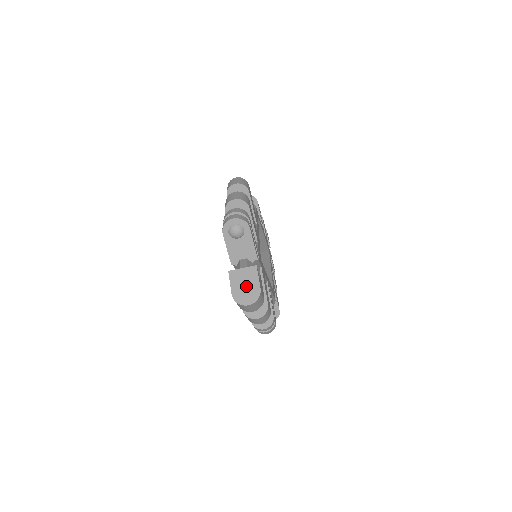
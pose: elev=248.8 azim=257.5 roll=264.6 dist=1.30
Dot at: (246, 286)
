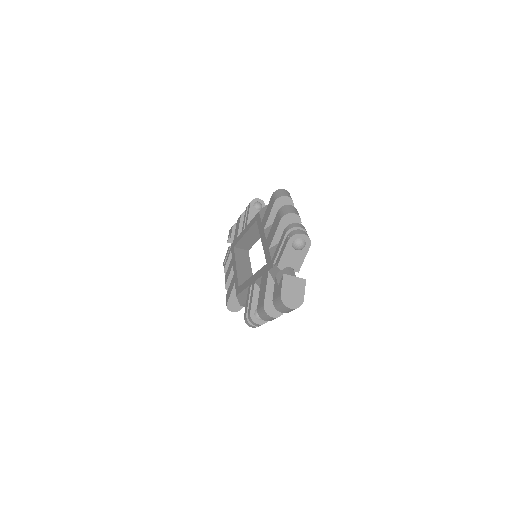
Dot at: (294, 292)
